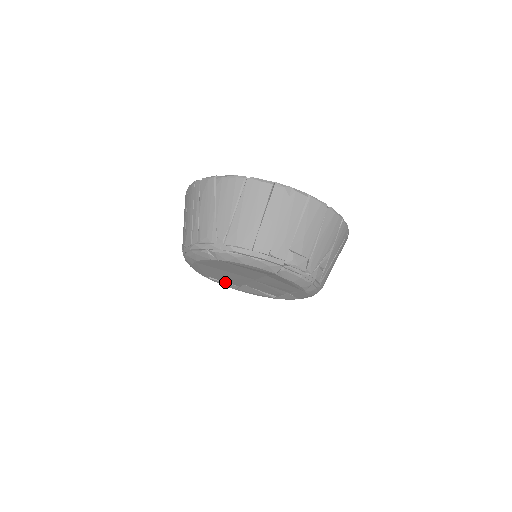
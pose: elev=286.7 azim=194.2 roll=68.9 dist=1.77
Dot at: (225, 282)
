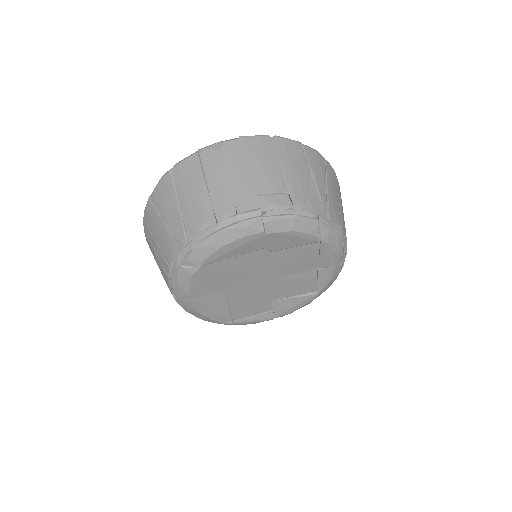
Dot at: (254, 315)
